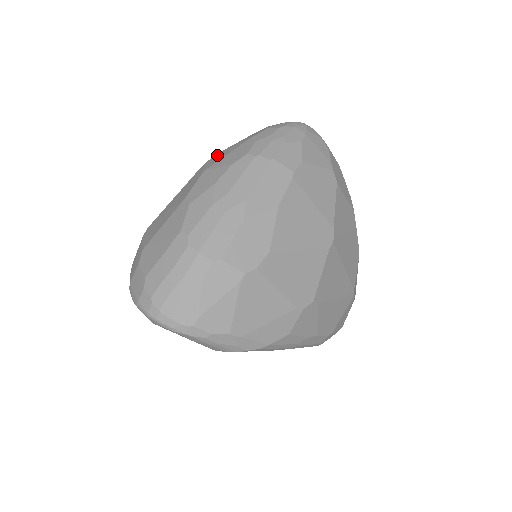
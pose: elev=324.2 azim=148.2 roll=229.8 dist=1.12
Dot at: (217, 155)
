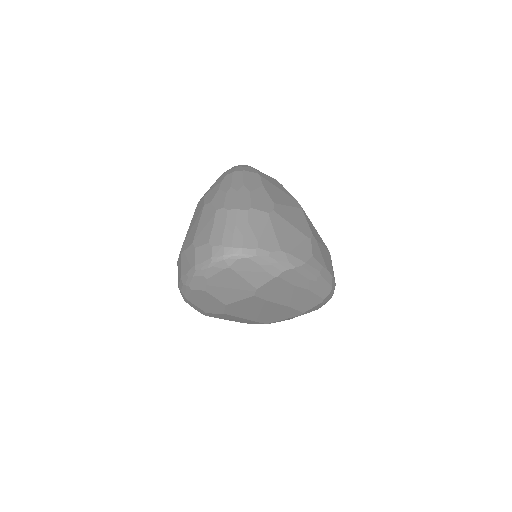
Dot at: occluded
